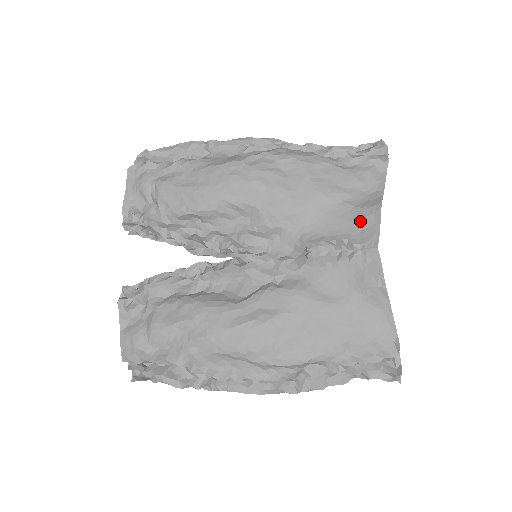
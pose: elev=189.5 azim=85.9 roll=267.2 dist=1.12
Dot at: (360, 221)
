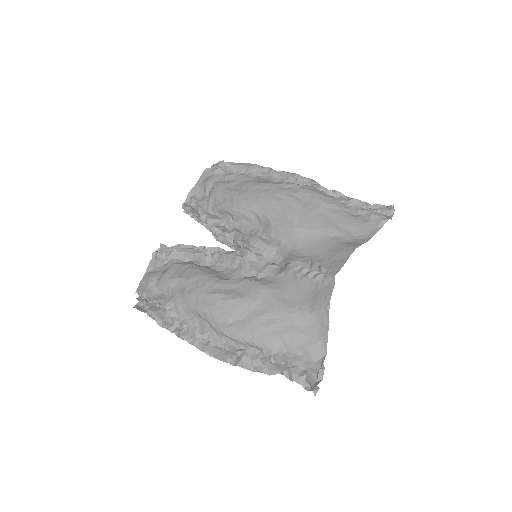
Dot at: (336, 253)
